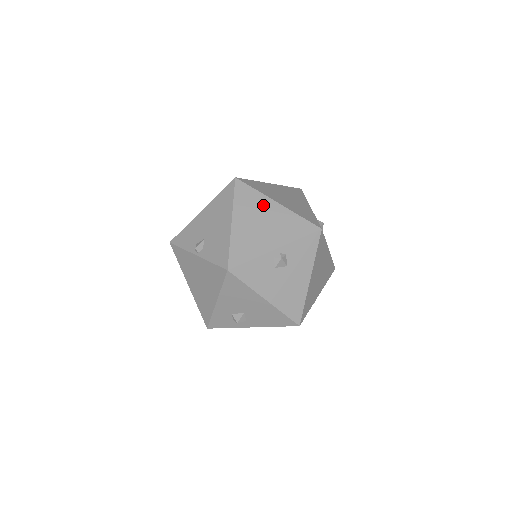
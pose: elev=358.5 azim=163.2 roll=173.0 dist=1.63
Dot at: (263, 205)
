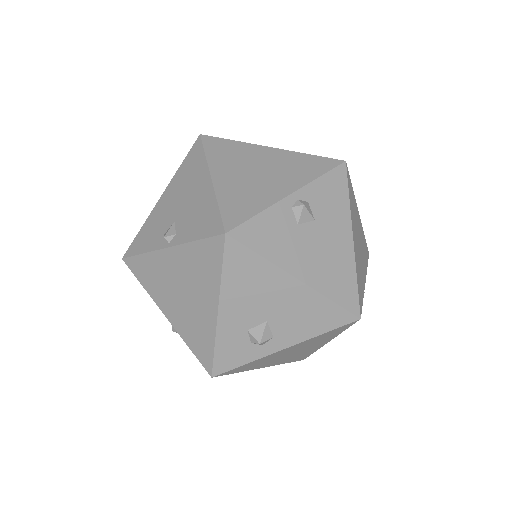
Dot at: (251, 153)
